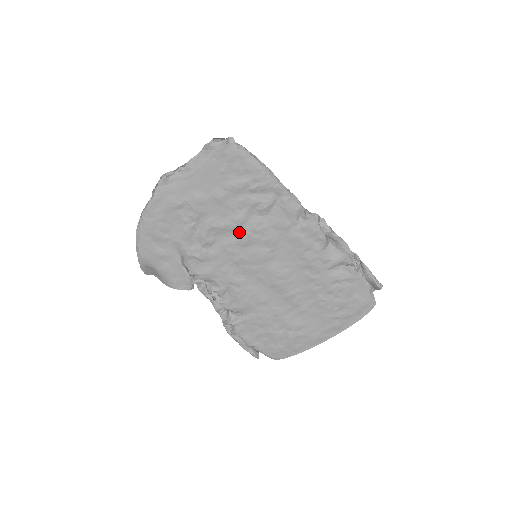
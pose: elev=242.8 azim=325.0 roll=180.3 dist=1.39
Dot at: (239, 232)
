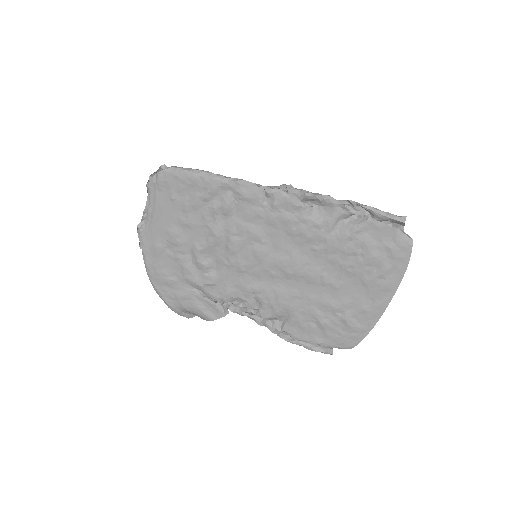
Dot at: (224, 243)
